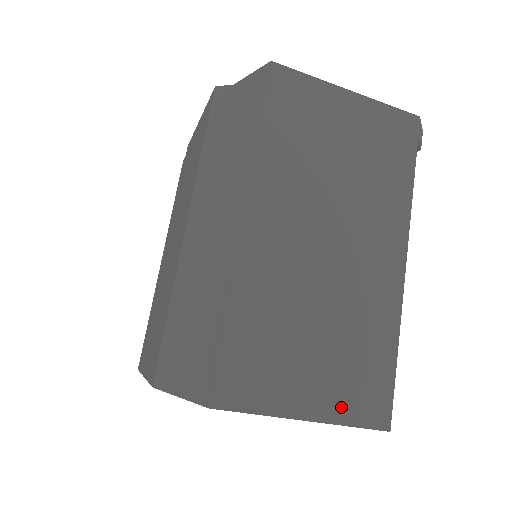
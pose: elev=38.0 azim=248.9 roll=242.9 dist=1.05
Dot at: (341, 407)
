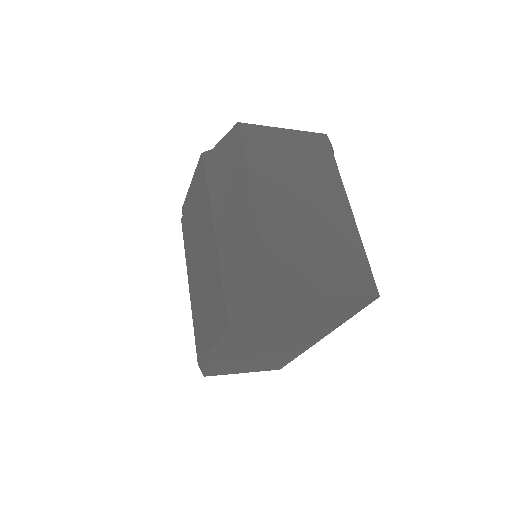
Dot at: (347, 287)
